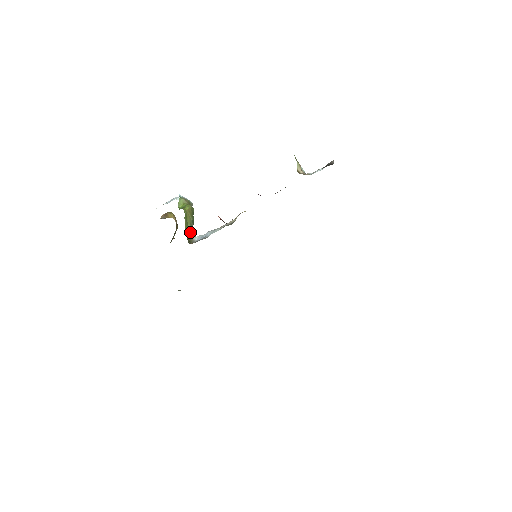
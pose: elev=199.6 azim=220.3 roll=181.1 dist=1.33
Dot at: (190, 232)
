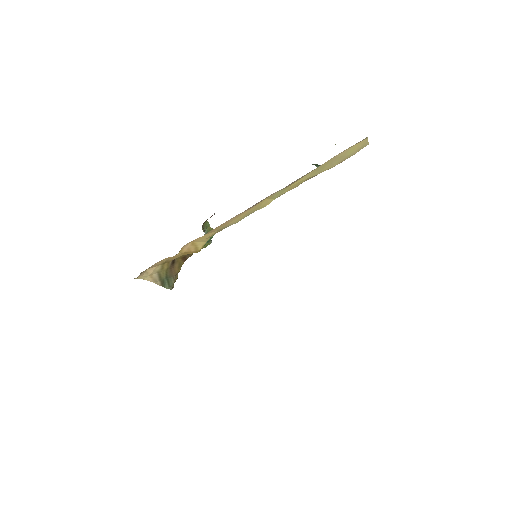
Dot at: (205, 233)
